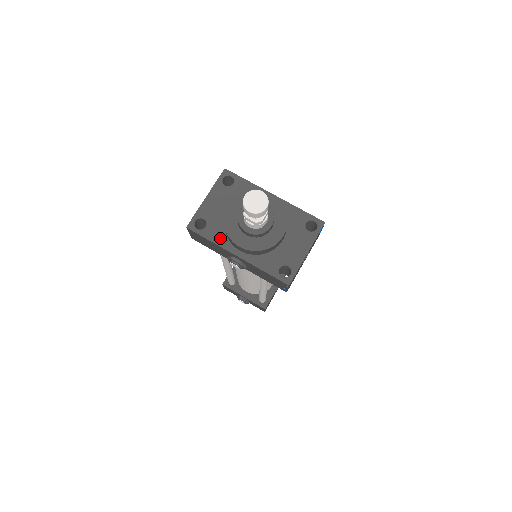
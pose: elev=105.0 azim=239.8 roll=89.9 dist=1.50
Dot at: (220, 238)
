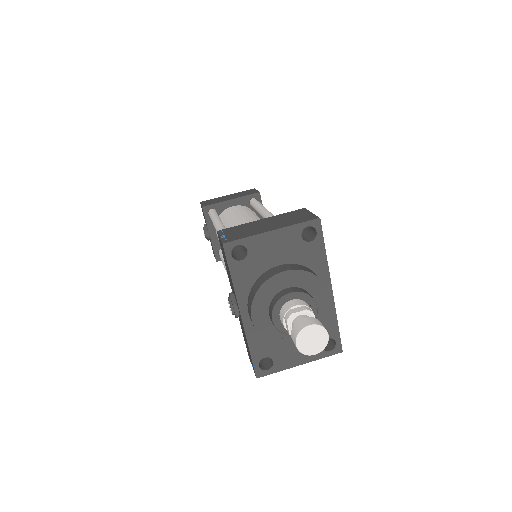
Dot at: (243, 285)
